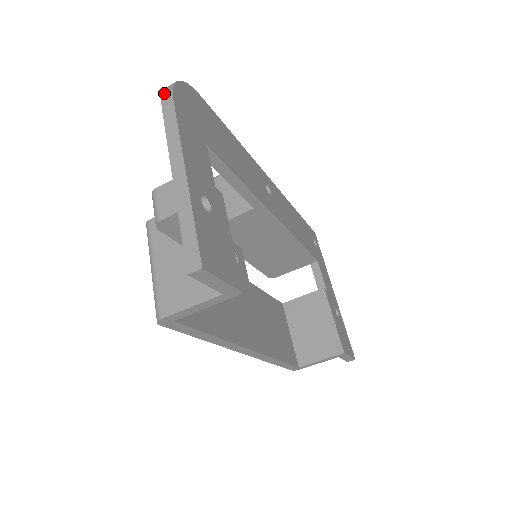
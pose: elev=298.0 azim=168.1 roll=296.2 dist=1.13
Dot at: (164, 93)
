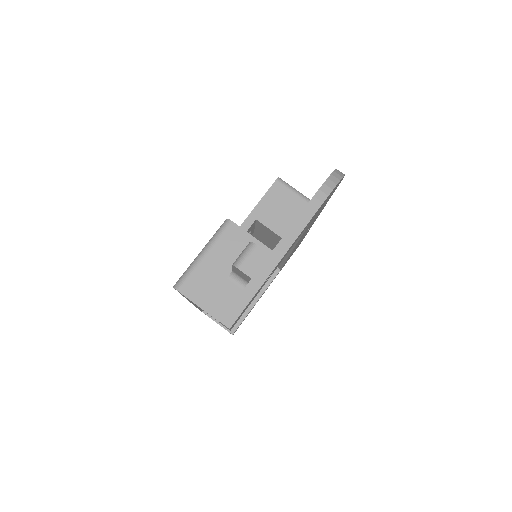
Dot at: (326, 185)
